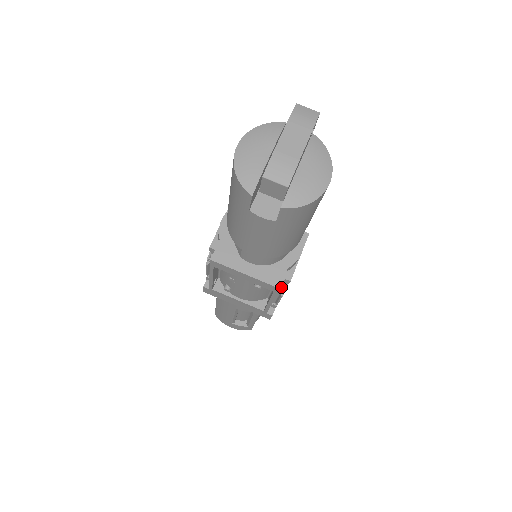
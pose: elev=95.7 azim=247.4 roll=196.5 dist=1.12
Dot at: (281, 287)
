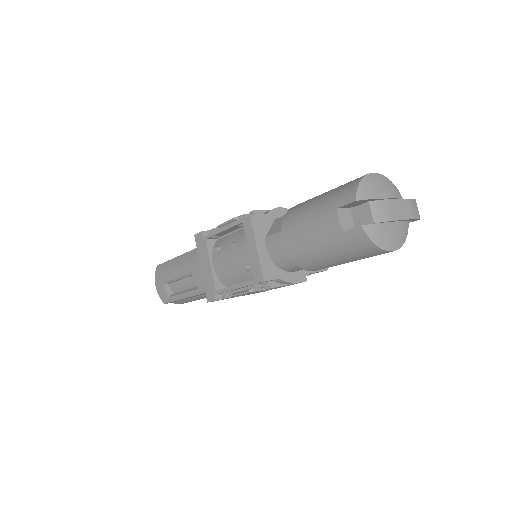
Dot at: (257, 286)
